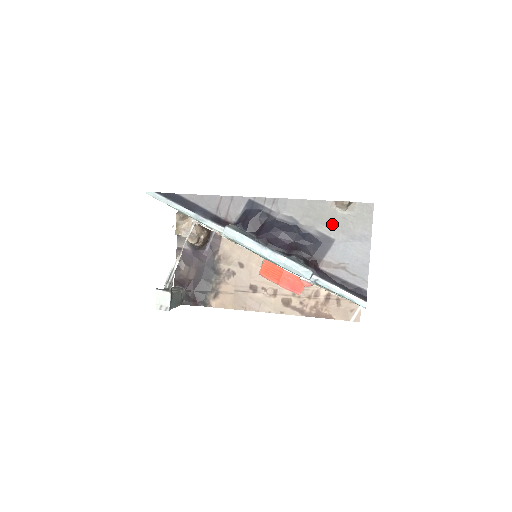
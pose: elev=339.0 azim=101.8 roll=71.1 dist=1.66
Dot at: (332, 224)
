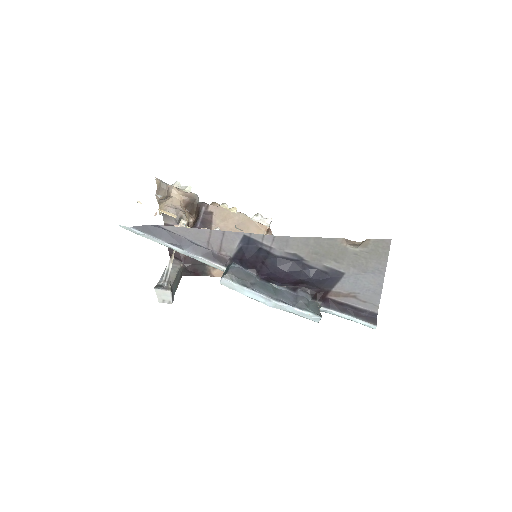
Dot at: (342, 260)
